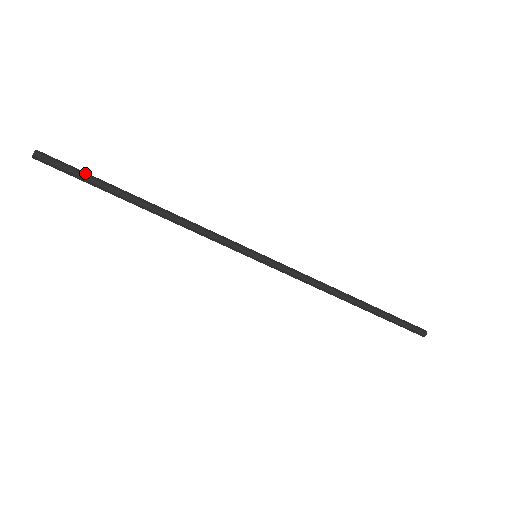
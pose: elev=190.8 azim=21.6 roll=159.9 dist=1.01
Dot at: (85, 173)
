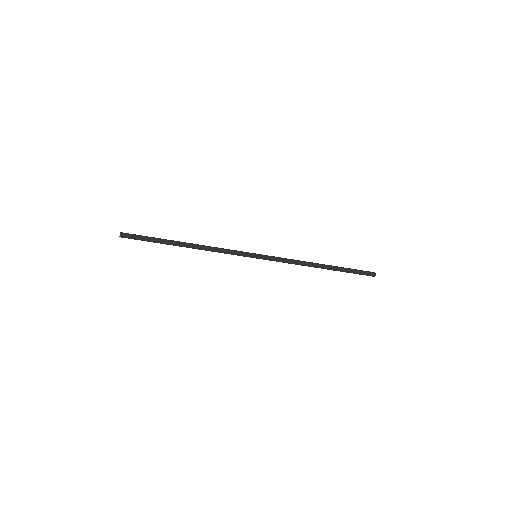
Dot at: (149, 237)
